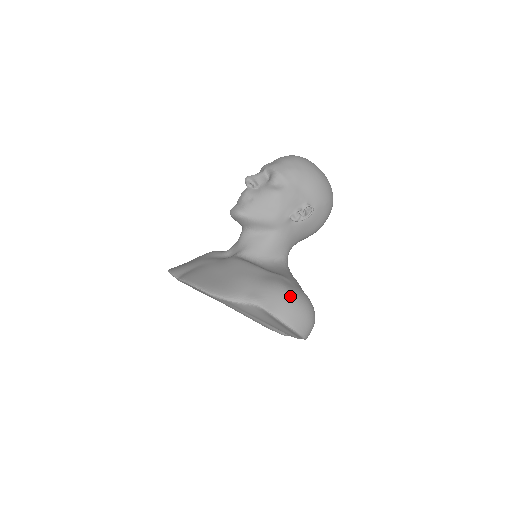
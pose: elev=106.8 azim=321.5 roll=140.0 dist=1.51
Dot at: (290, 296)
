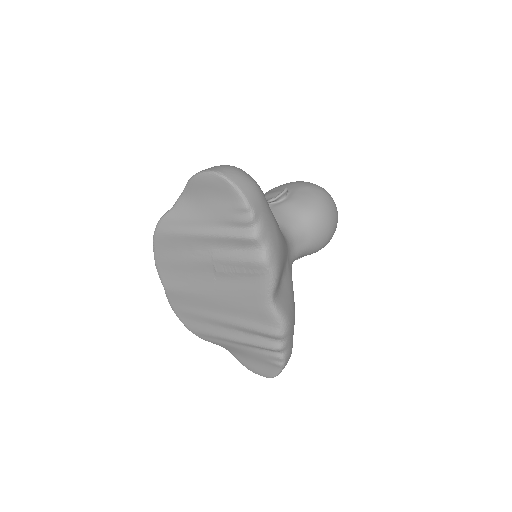
Dot at: occluded
